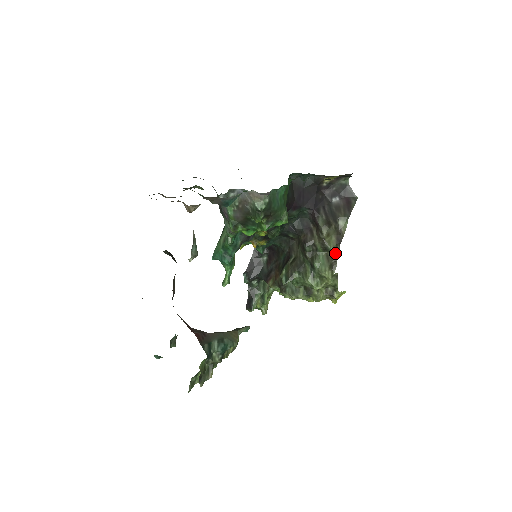
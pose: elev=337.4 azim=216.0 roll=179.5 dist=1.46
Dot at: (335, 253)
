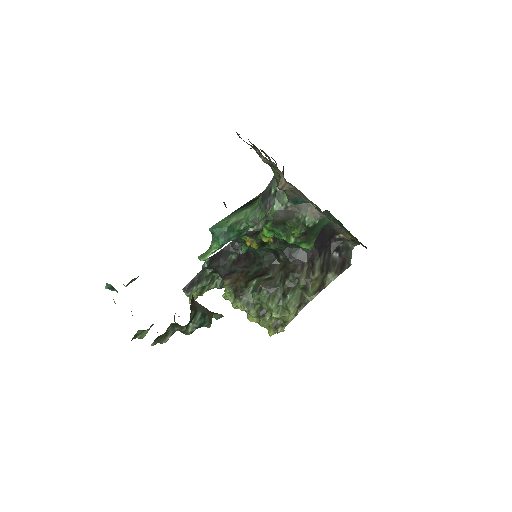
Dot at: (310, 297)
